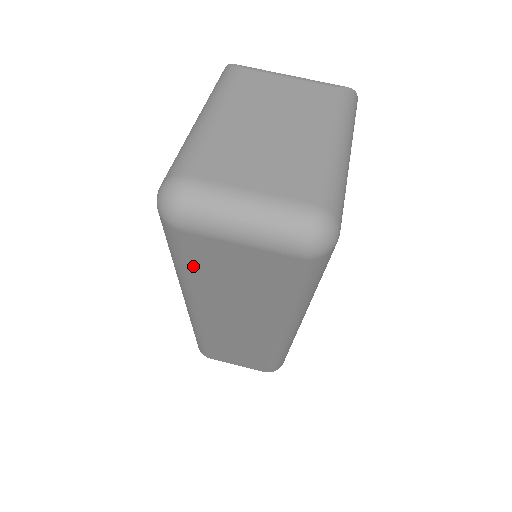
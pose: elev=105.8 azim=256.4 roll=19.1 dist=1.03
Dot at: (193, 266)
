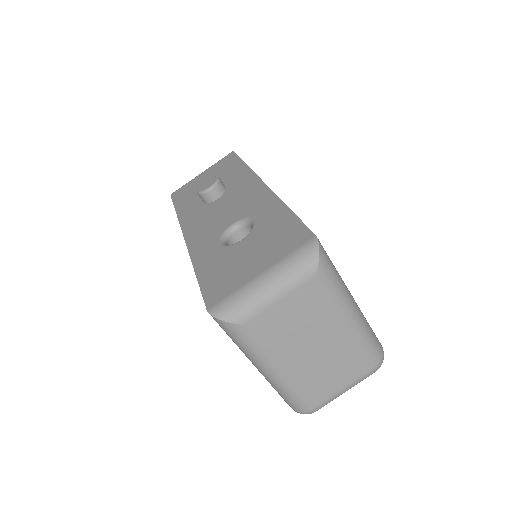
Dot at: occluded
